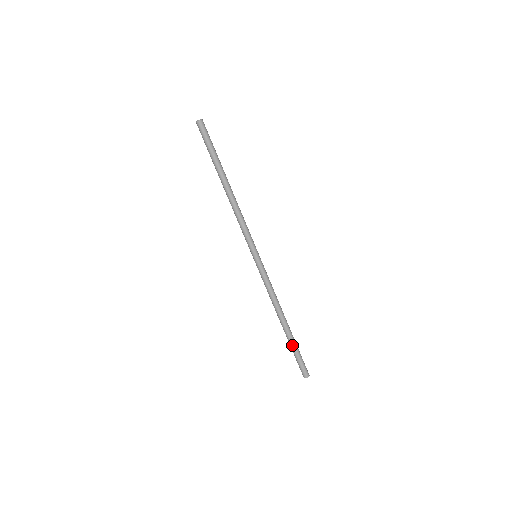
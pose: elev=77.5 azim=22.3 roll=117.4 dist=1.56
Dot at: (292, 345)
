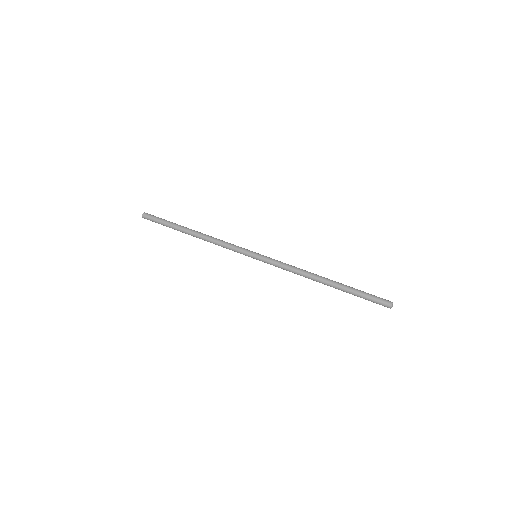
Dot at: (350, 290)
